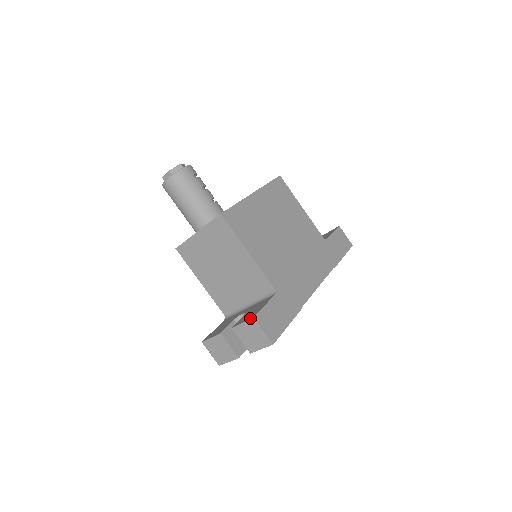
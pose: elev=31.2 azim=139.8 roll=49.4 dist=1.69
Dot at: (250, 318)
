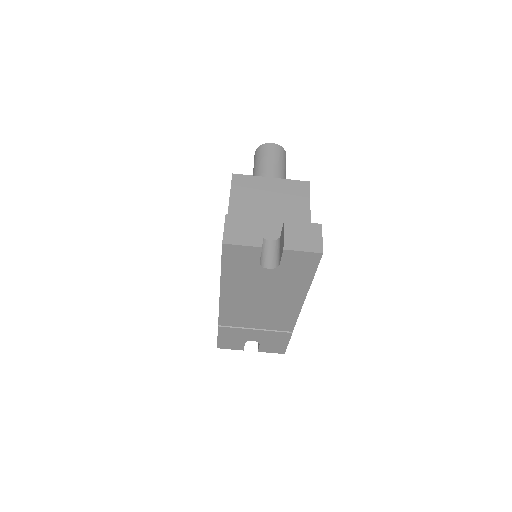
Dot at: (315, 224)
